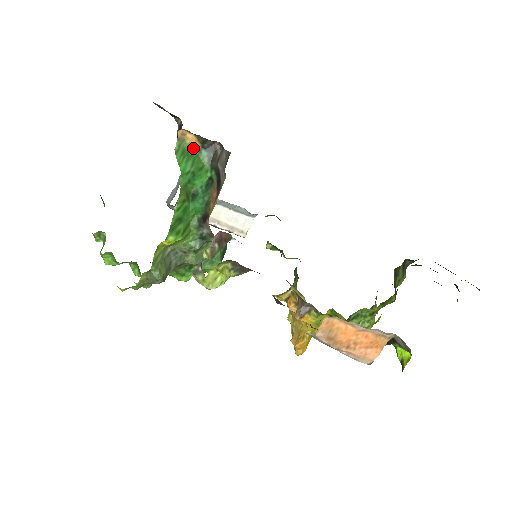
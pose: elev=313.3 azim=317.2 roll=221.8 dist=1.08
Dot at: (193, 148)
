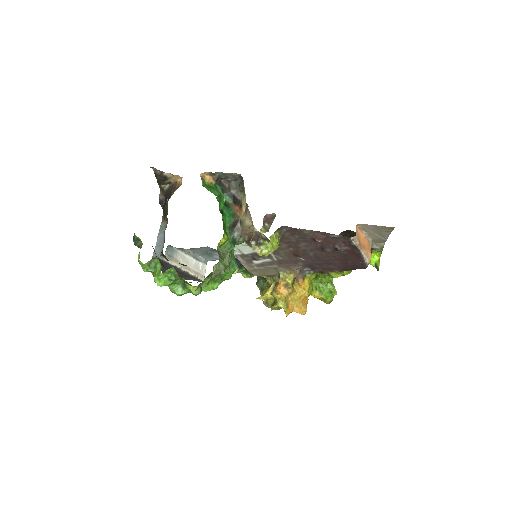
Dot at: (211, 184)
